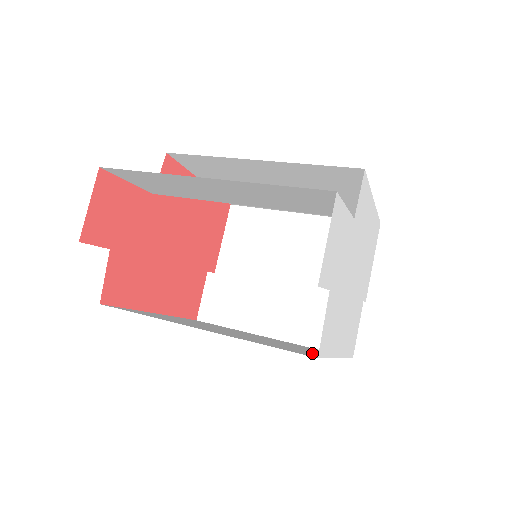
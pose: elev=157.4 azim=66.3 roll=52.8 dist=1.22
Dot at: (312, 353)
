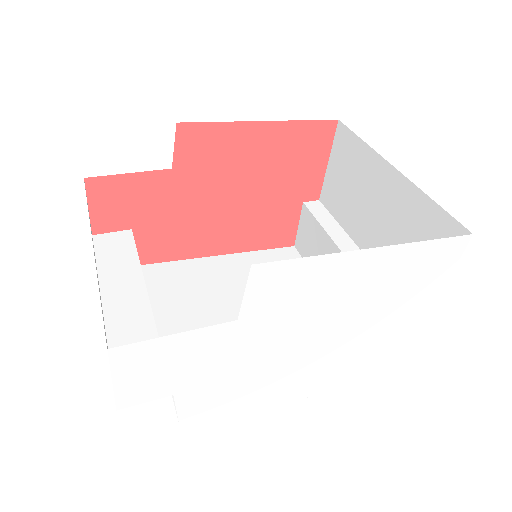
Dot at: occluded
